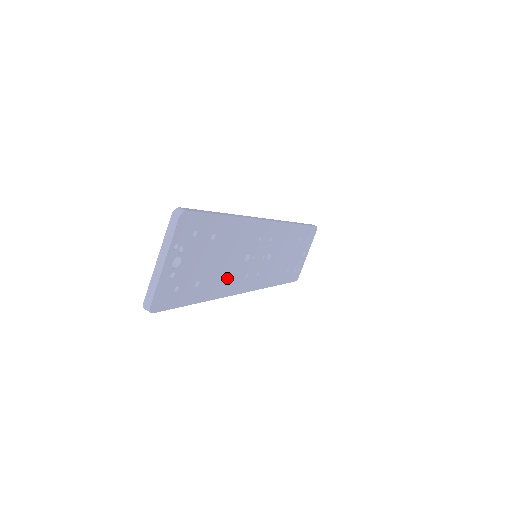
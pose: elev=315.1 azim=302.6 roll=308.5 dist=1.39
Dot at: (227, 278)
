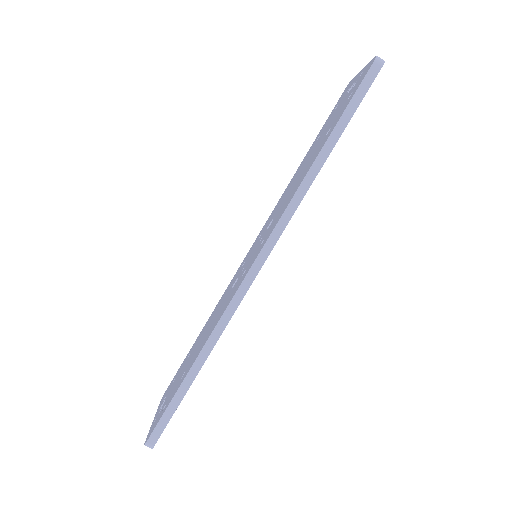
Dot at: occluded
